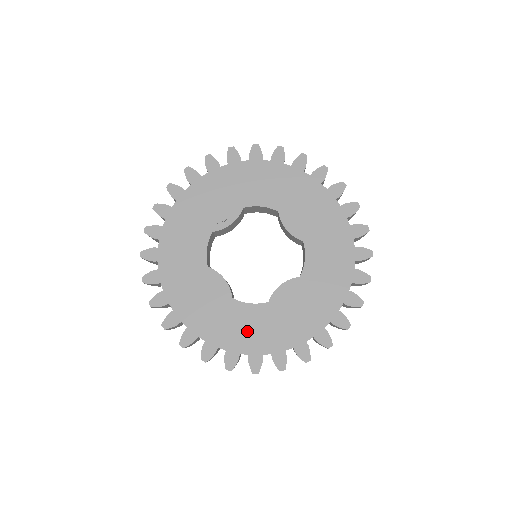
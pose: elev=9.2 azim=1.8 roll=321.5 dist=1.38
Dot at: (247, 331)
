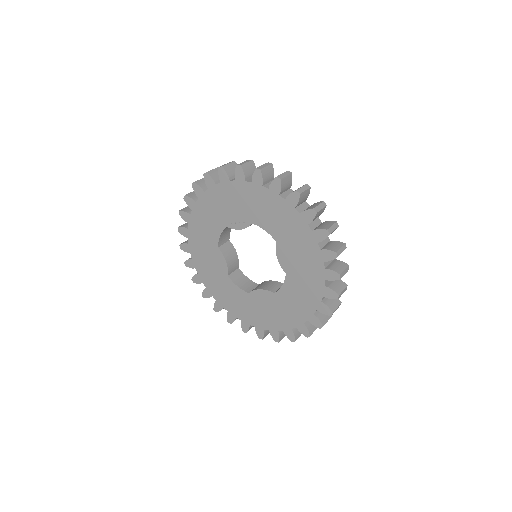
Dot at: (231, 299)
